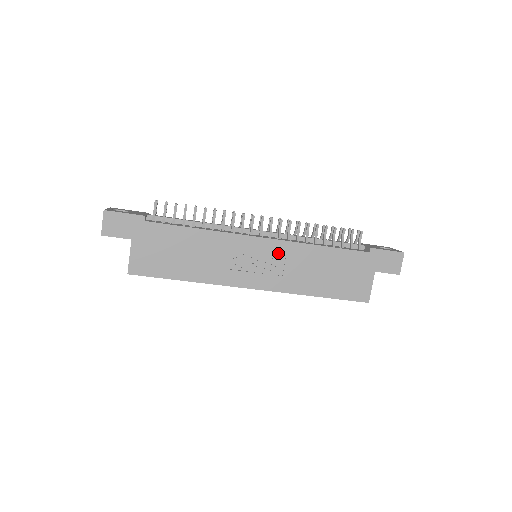
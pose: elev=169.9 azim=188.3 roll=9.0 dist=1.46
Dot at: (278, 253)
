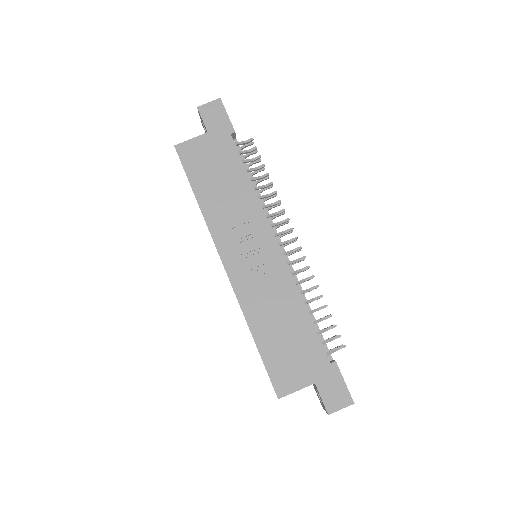
Dot at: (273, 268)
